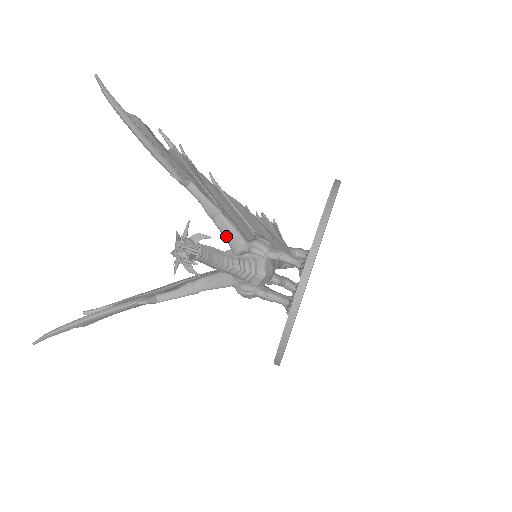
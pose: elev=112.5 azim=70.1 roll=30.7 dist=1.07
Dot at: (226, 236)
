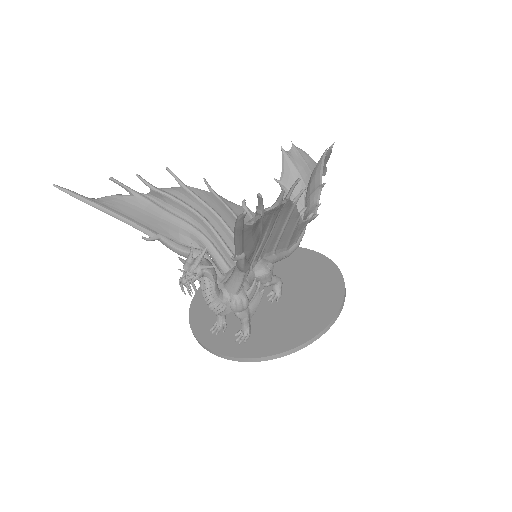
Dot at: (232, 277)
